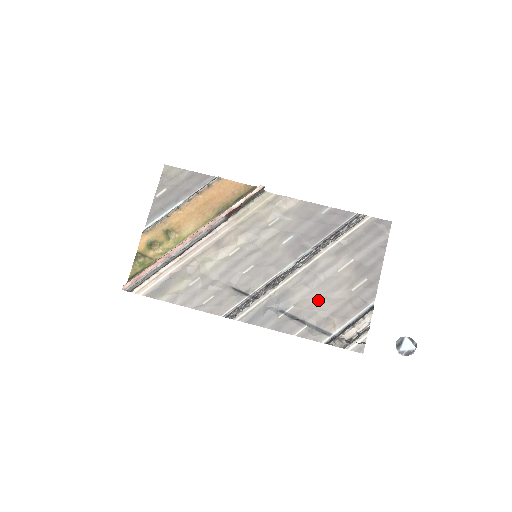
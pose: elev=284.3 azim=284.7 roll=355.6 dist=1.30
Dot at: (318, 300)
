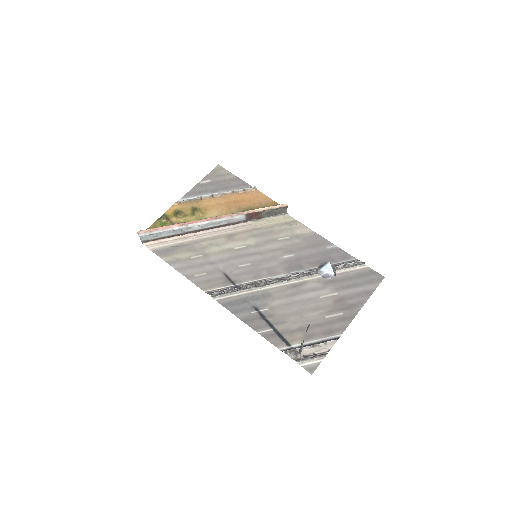
Dot at: (292, 313)
